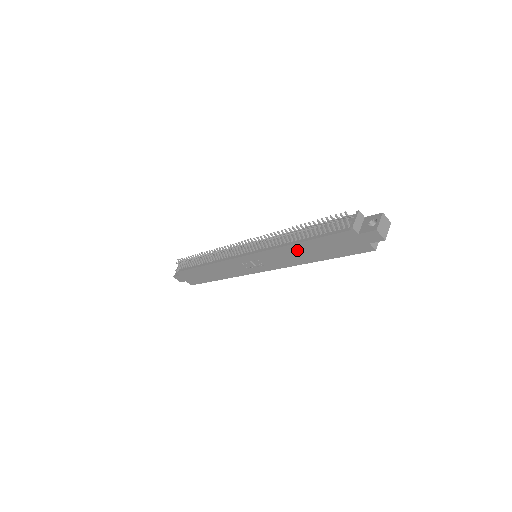
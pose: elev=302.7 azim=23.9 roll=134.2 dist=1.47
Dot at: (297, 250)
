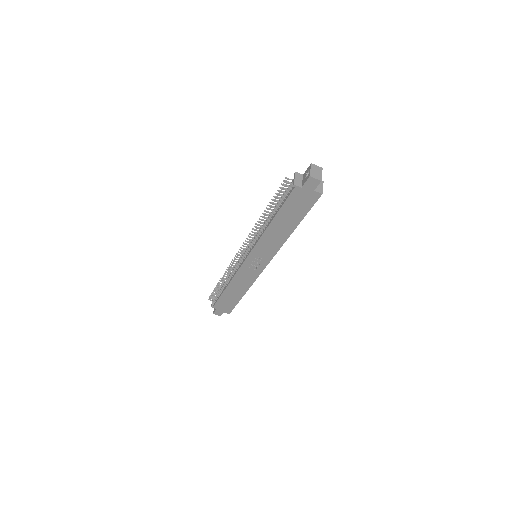
Dot at: (275, 229)
